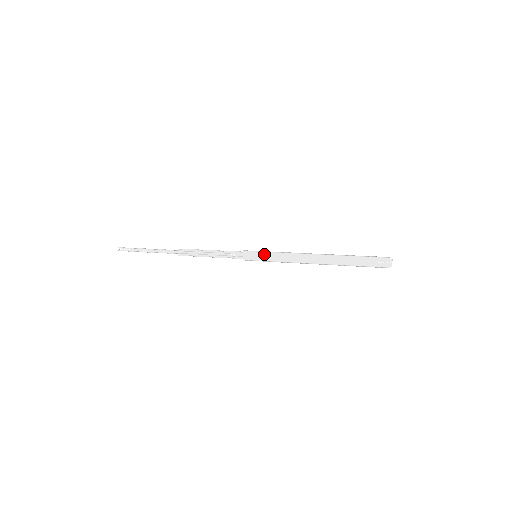
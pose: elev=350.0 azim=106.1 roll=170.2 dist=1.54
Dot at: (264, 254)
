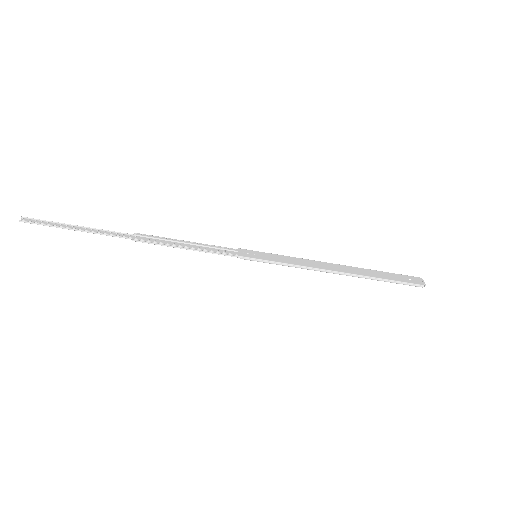
Dot at: (268, 254)
